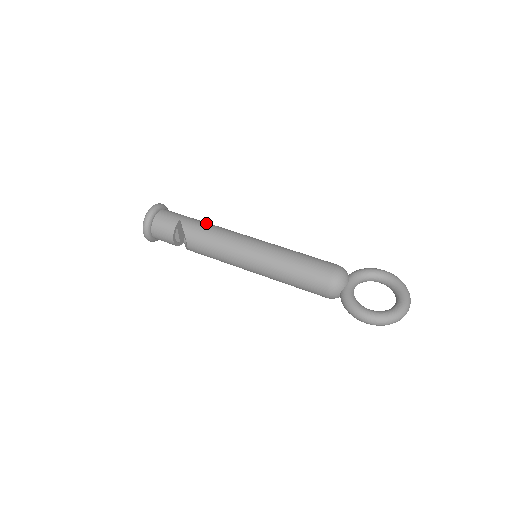
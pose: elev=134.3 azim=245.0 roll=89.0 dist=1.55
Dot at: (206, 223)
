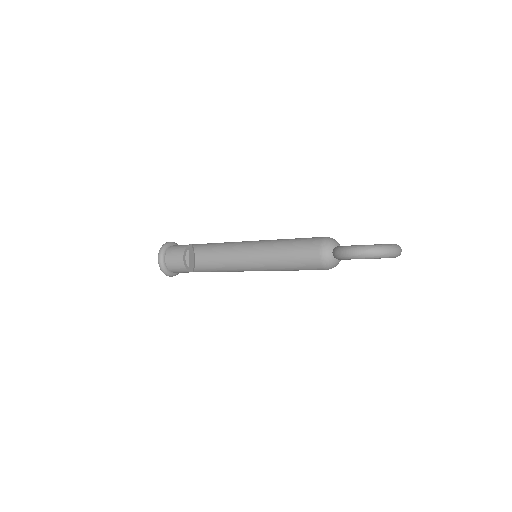
Dot at: occluded
